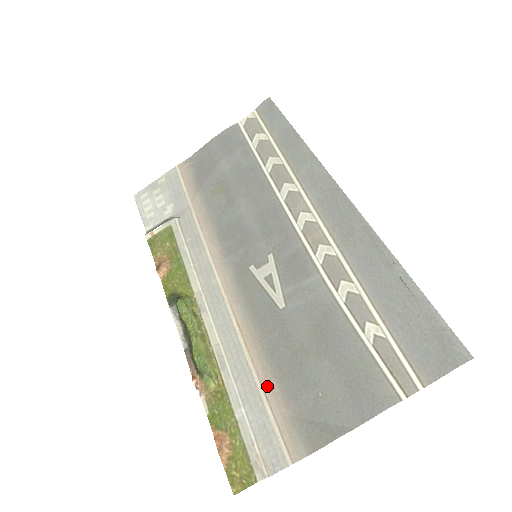
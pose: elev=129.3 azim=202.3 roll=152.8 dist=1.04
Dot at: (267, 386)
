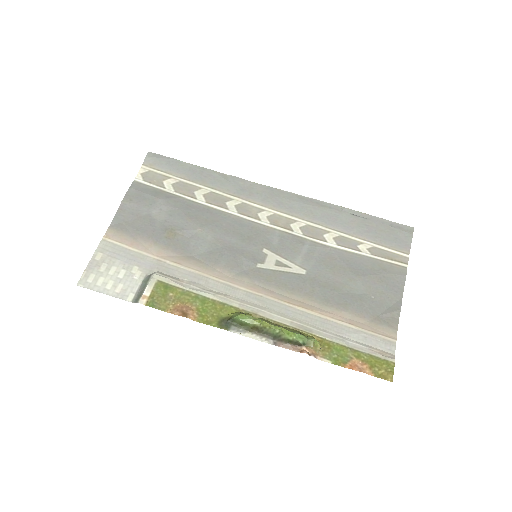
Dot at: (343, 318)
